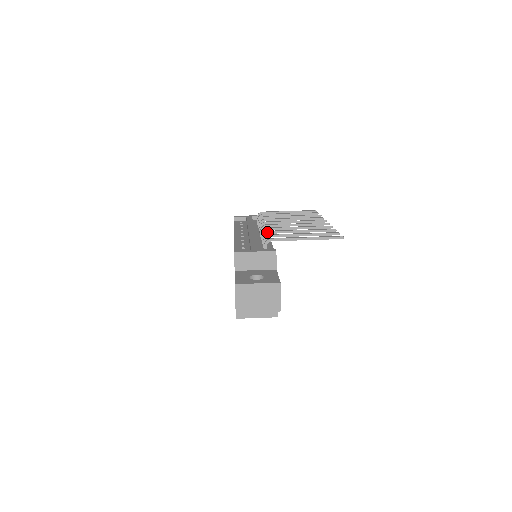
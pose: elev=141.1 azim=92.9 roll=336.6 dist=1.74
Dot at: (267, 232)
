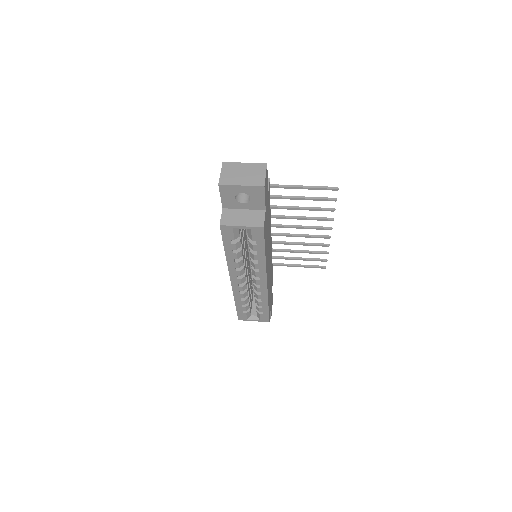
Dot at: occluded
